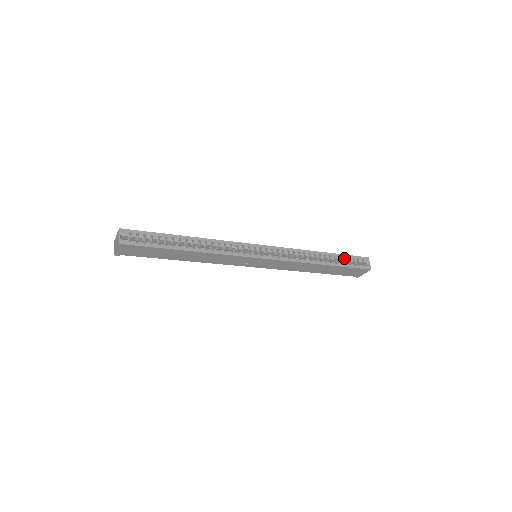
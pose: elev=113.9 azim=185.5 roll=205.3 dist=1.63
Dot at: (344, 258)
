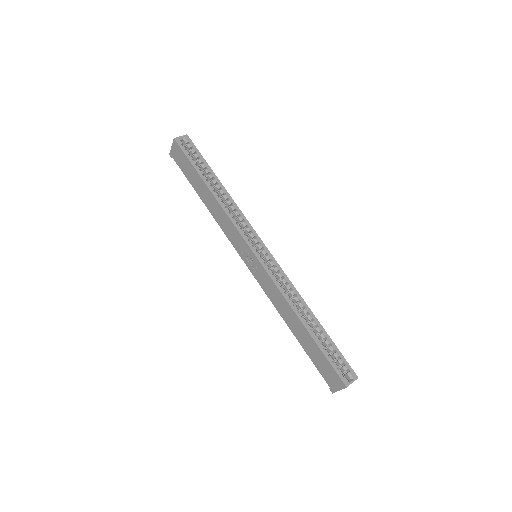
Dot at: (331, 346)
